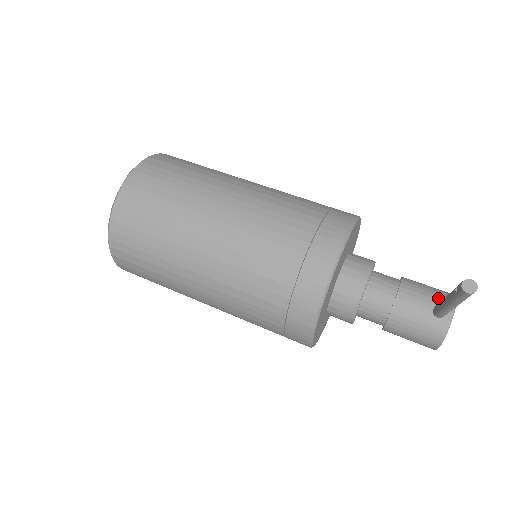
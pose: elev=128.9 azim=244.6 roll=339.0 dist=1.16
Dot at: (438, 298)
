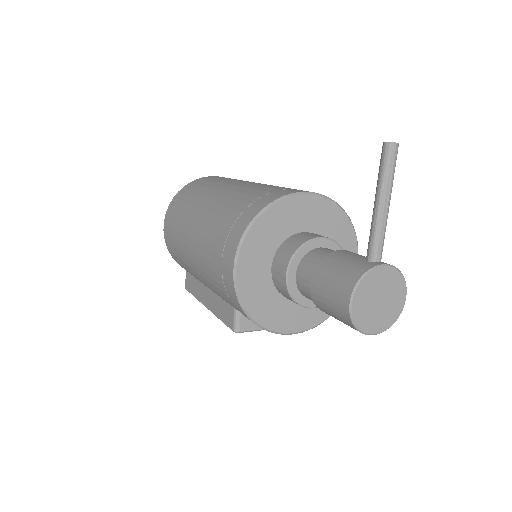
Dot at: occluded
